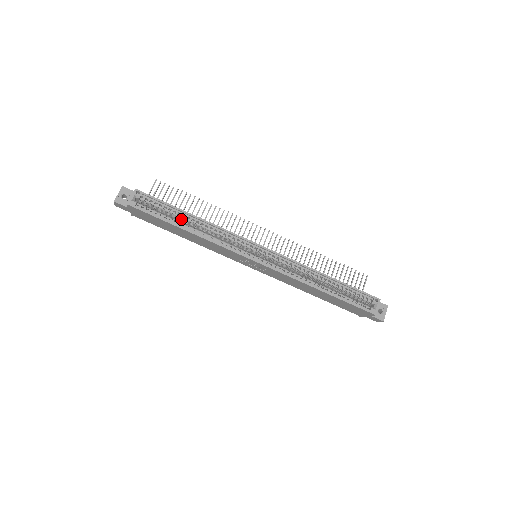
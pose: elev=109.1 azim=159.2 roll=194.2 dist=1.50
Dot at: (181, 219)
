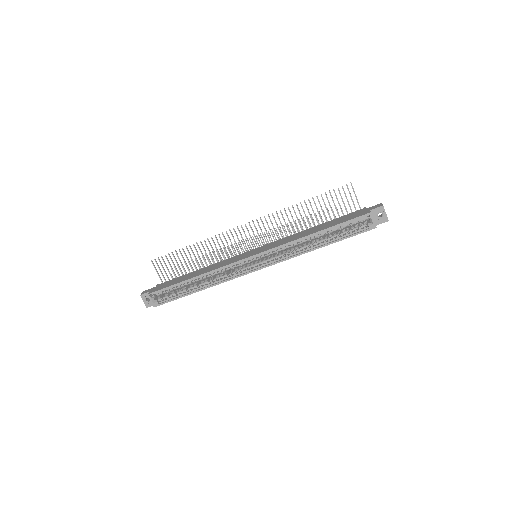
Dot at: (189, 284)
